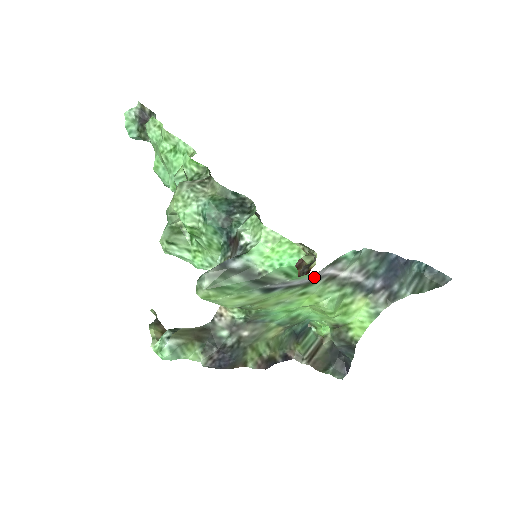
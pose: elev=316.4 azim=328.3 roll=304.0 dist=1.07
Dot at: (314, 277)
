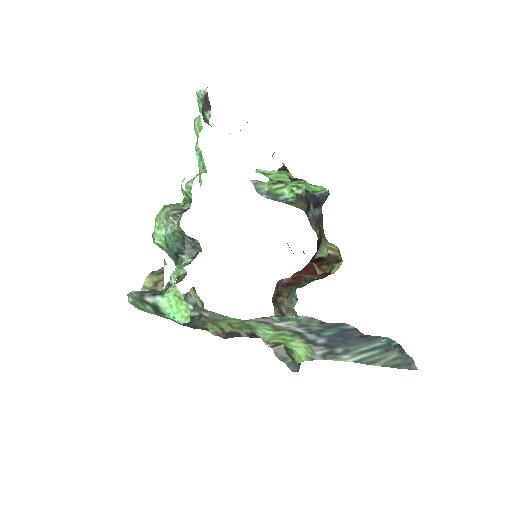
Dot at: occluded
